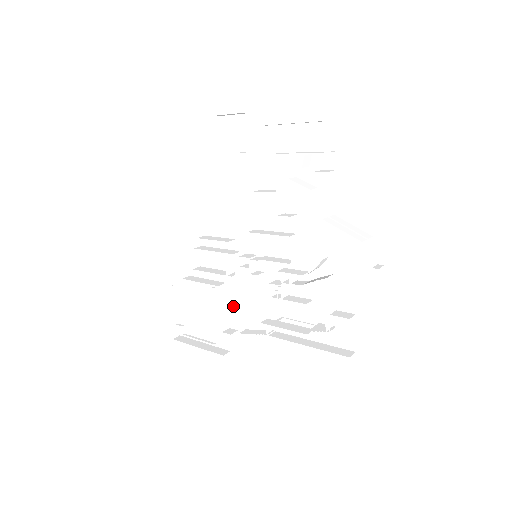
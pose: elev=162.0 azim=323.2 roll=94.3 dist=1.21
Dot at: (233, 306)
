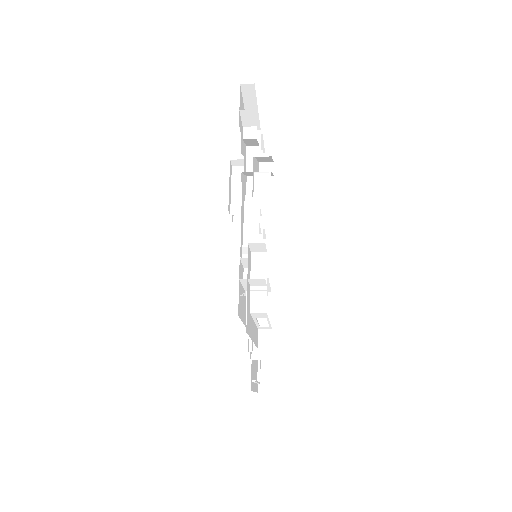
Dot at: occluded
